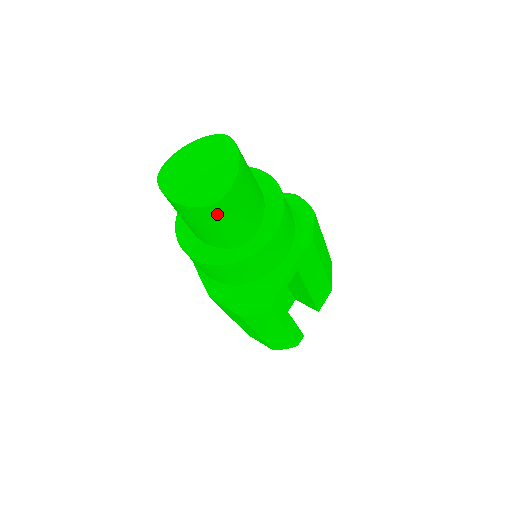
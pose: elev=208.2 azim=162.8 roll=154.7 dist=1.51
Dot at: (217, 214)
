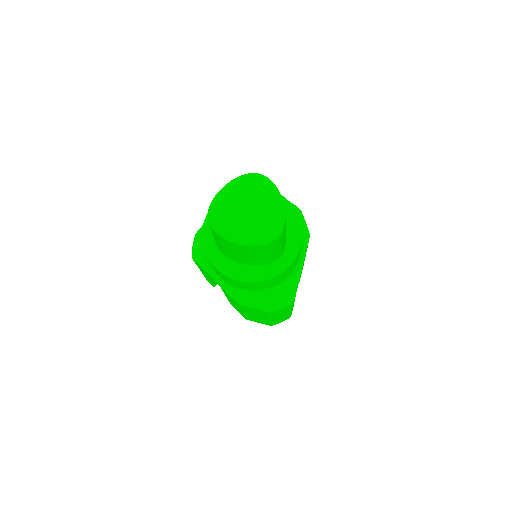
Dot at: (274, 245)
